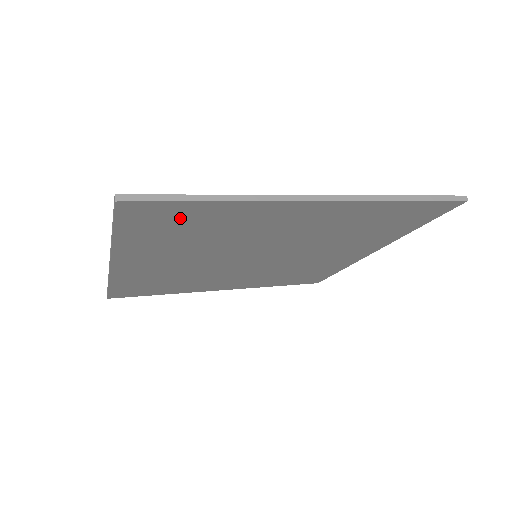
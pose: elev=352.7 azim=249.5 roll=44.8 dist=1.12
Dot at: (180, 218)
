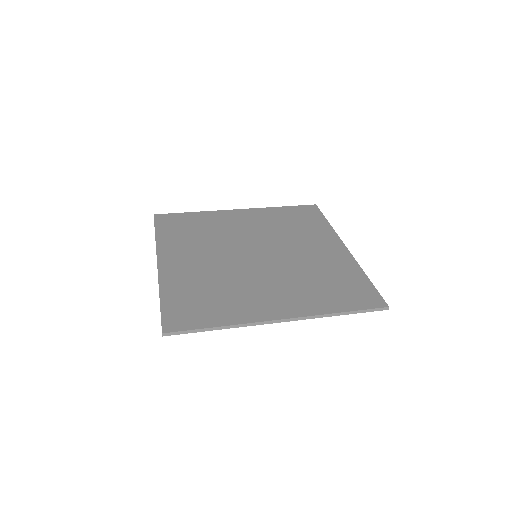
Dot at: (199, 315)
